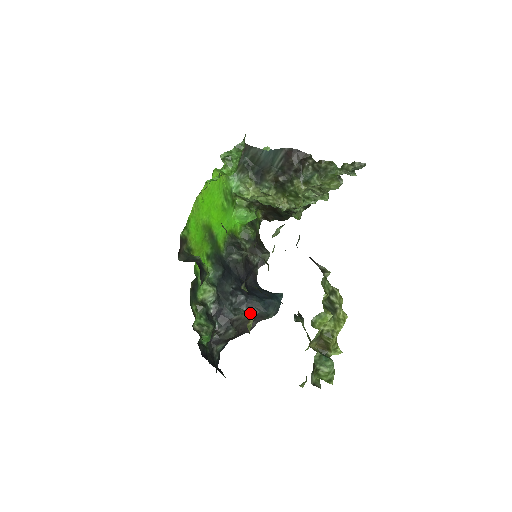
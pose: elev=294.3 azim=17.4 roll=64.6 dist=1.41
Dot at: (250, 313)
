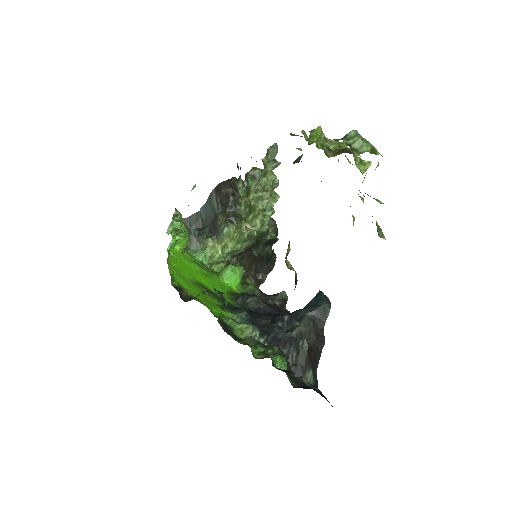
Dot at: (306, 322)
